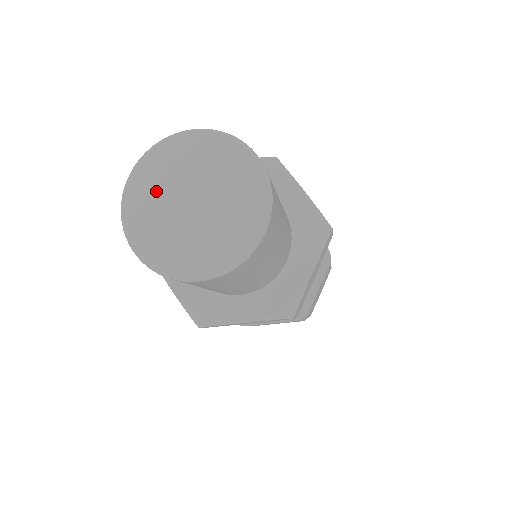
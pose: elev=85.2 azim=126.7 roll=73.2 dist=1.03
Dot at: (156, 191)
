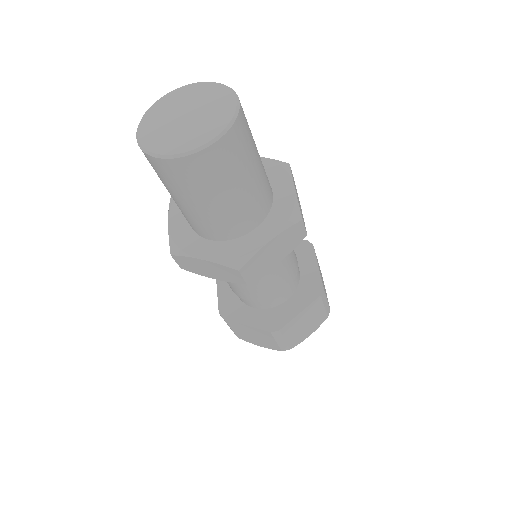
Dot at: (170, 107)
